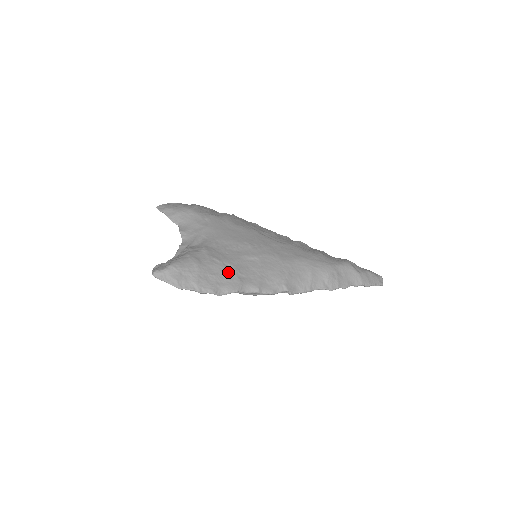
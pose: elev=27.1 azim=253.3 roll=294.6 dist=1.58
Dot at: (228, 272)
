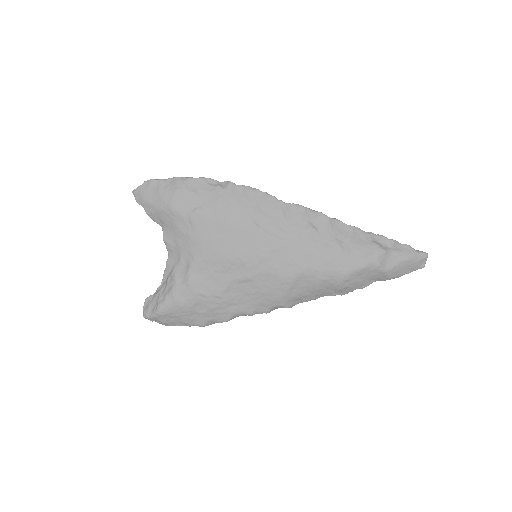
Dot at: (217, 306)
